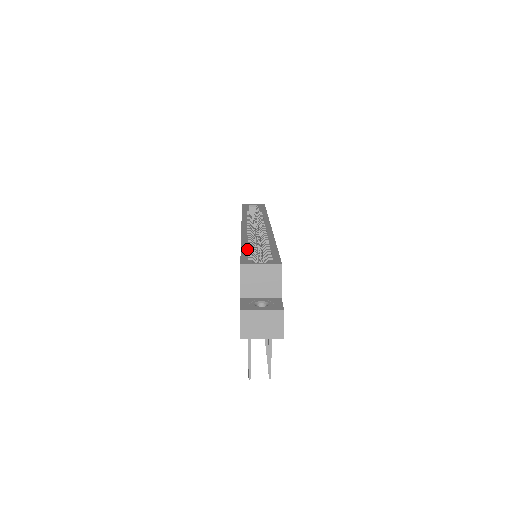
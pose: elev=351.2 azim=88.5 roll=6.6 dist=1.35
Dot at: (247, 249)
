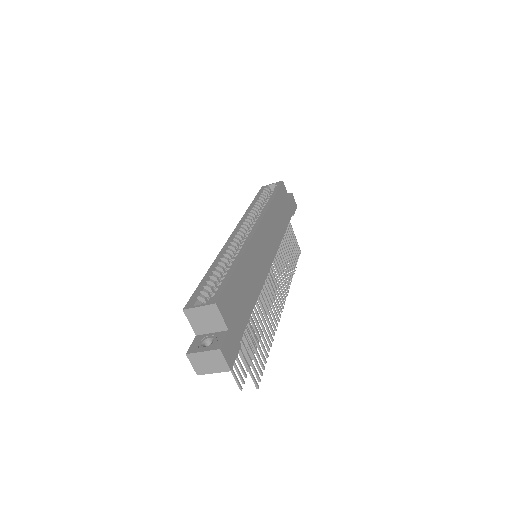
Dot at: (205, 280)
